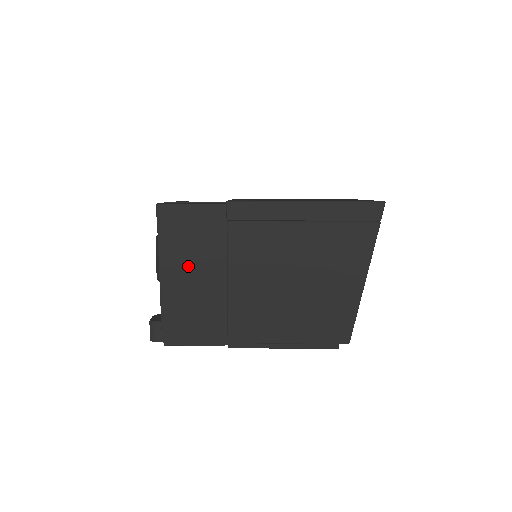
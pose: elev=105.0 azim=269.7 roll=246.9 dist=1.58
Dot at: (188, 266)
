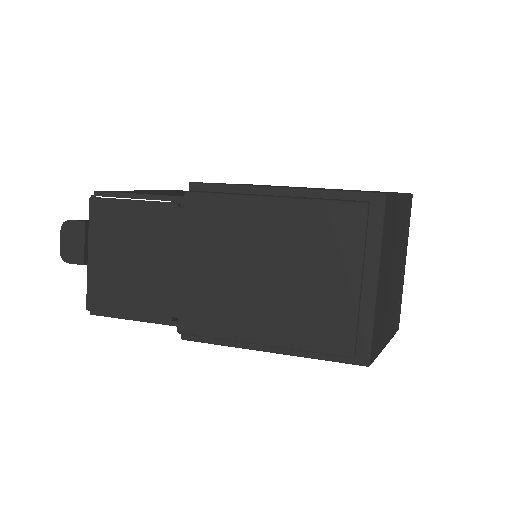
Dot at: occluded
